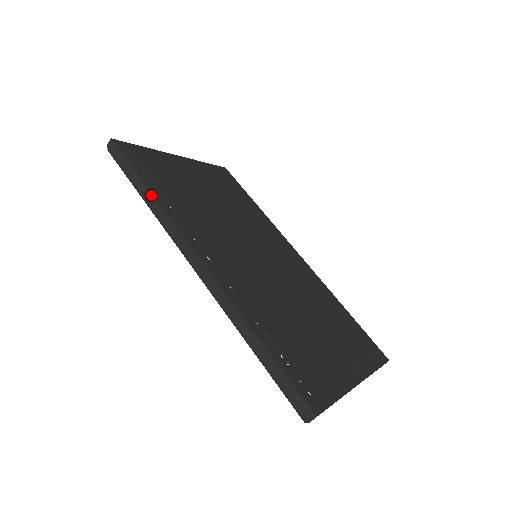
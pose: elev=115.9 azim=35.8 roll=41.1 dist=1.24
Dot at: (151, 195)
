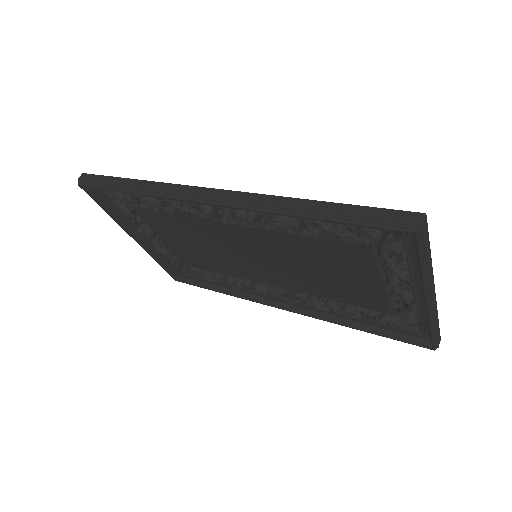
Dot at: (140, 181)
